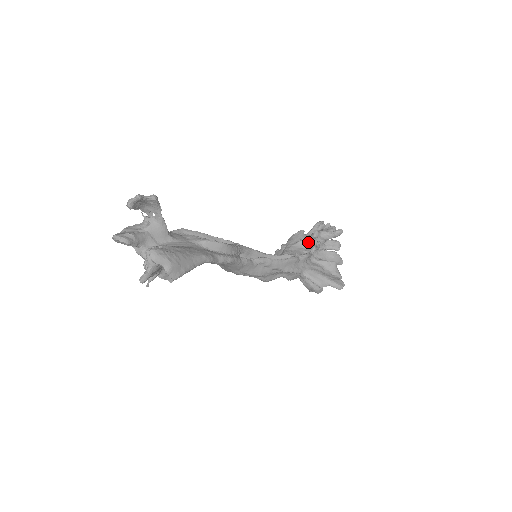
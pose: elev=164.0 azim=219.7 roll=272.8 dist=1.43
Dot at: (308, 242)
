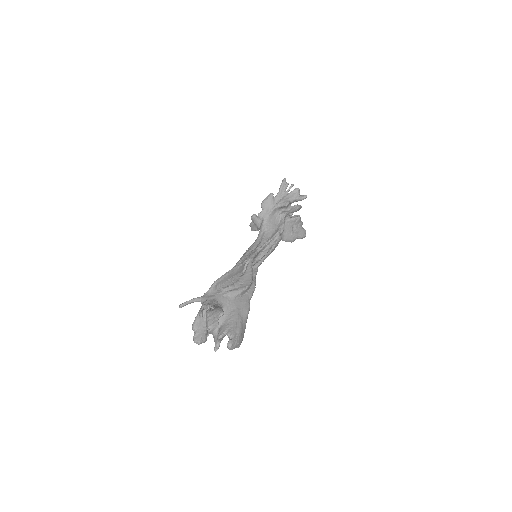
Dot at: (280, 208)
